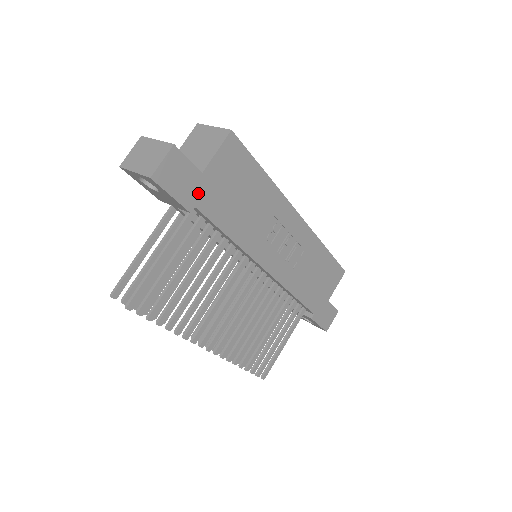
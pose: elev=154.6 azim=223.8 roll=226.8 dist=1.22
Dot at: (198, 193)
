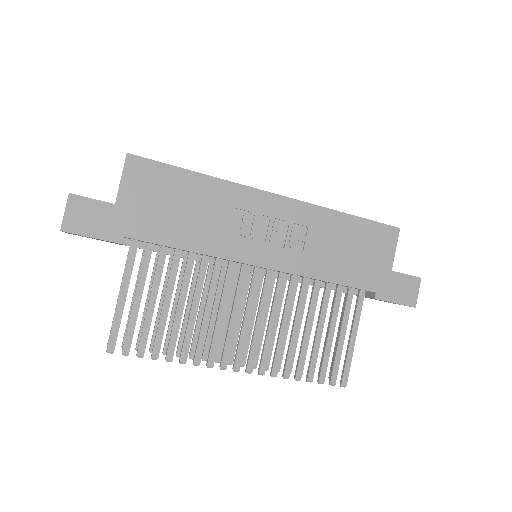
Dot at: (121, 223)
